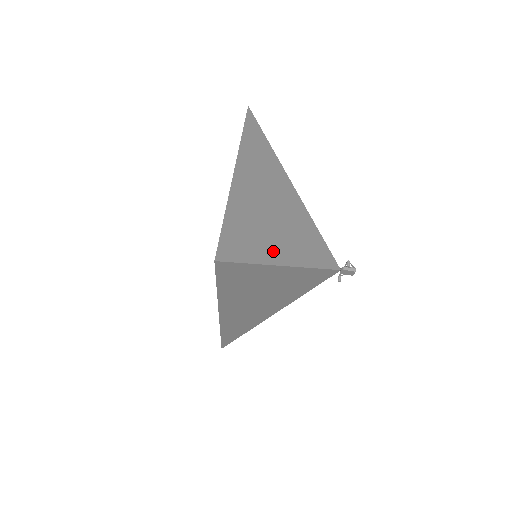
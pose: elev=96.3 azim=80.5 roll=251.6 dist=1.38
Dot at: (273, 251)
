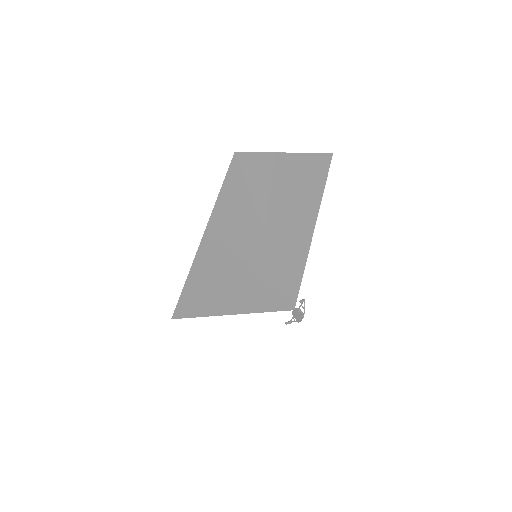
Dot at: (267, 212)
